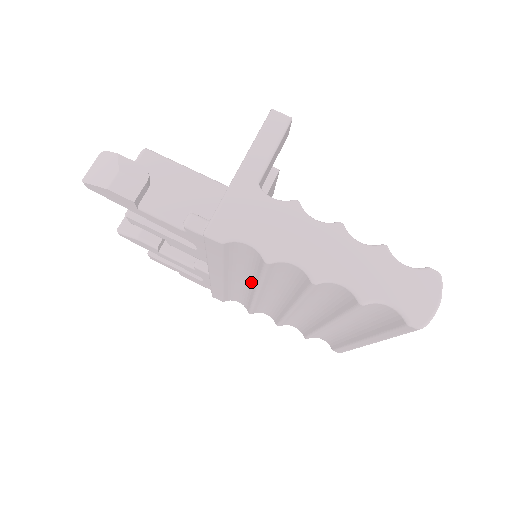
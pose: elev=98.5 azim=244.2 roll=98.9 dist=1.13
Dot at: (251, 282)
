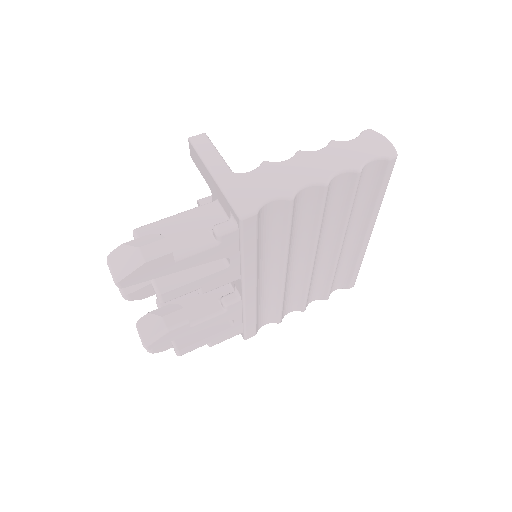
Dot at: (276, 262)
